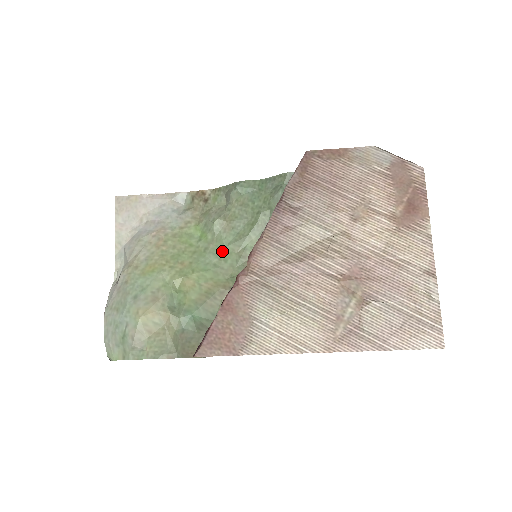
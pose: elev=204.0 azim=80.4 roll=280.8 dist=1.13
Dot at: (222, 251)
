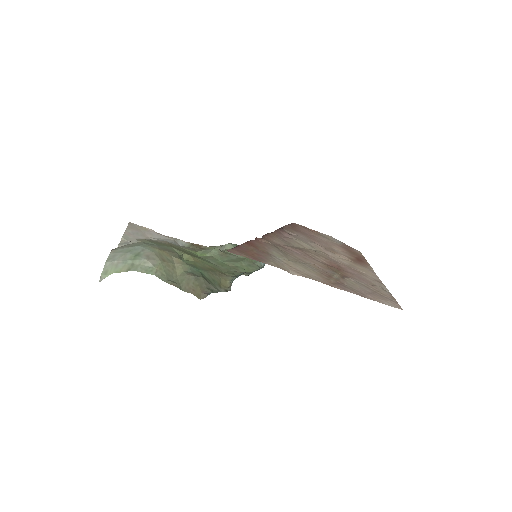
Dot at: (219, 262)
